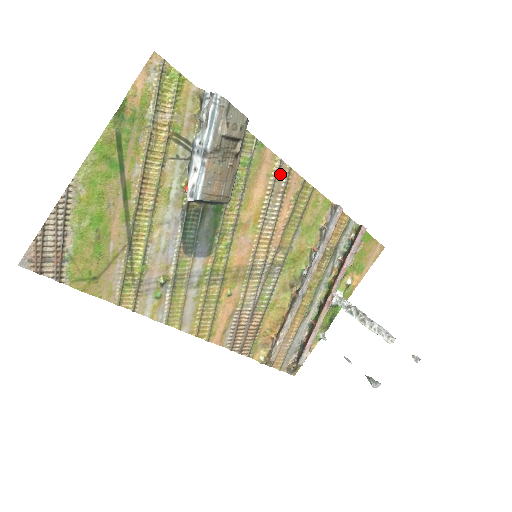
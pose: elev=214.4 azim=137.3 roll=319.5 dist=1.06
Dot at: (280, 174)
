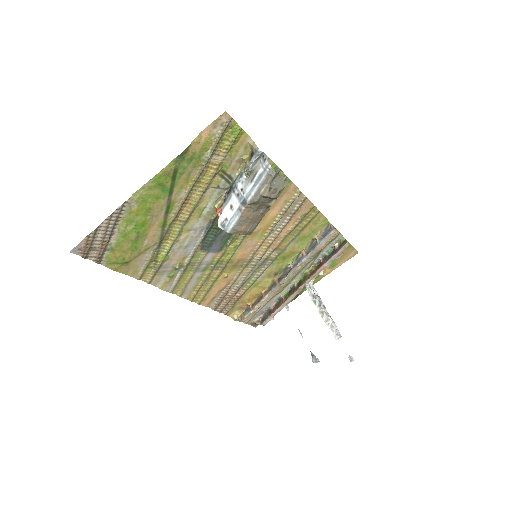
Dot at: (296, 201)
